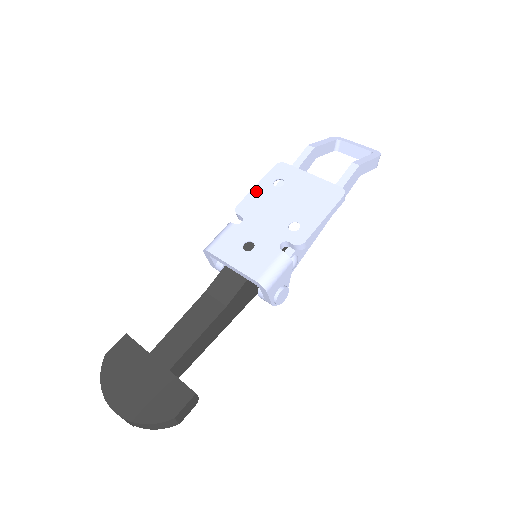
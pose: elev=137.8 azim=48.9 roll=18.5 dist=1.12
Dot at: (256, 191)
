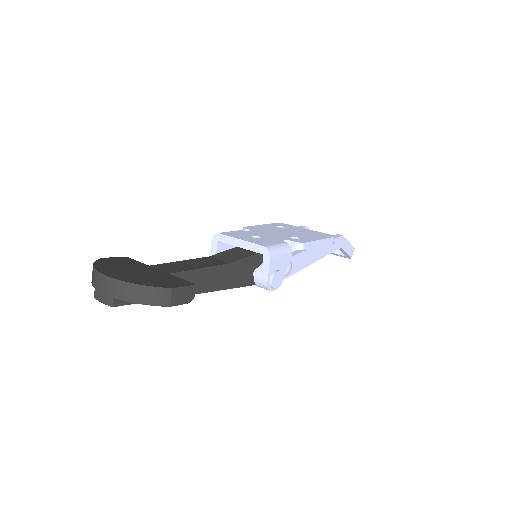
Dot at: (261, 226)
